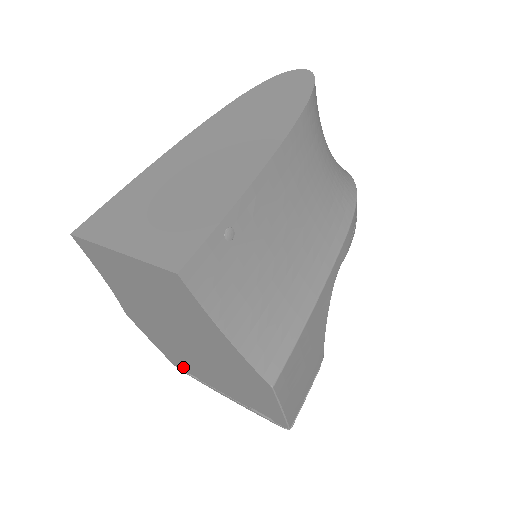
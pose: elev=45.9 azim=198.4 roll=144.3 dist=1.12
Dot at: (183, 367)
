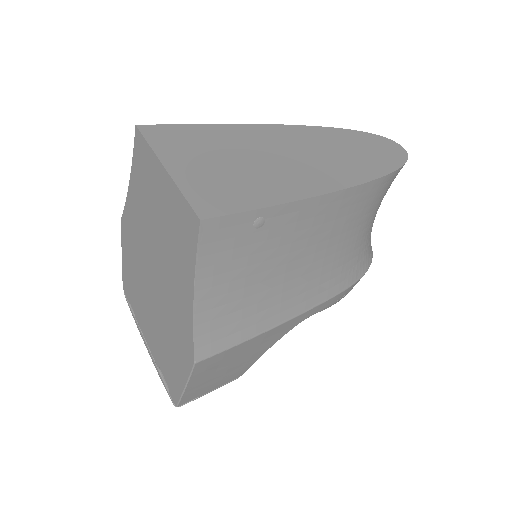
Dot at: (130, 295)
